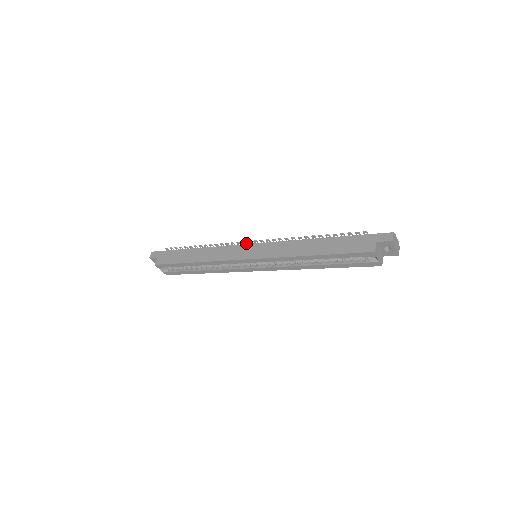
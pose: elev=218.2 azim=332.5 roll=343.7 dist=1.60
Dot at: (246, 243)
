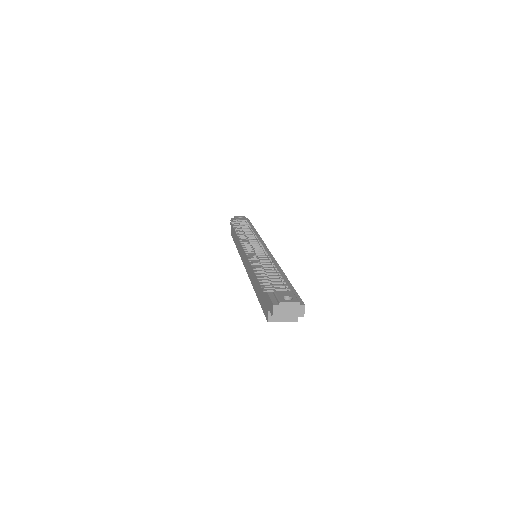
Dot at: (245, 244)
